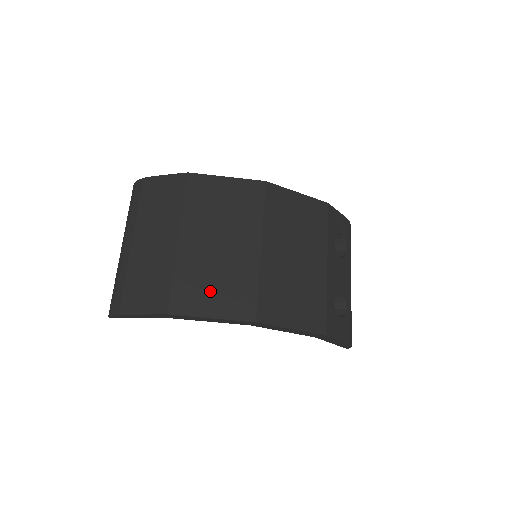
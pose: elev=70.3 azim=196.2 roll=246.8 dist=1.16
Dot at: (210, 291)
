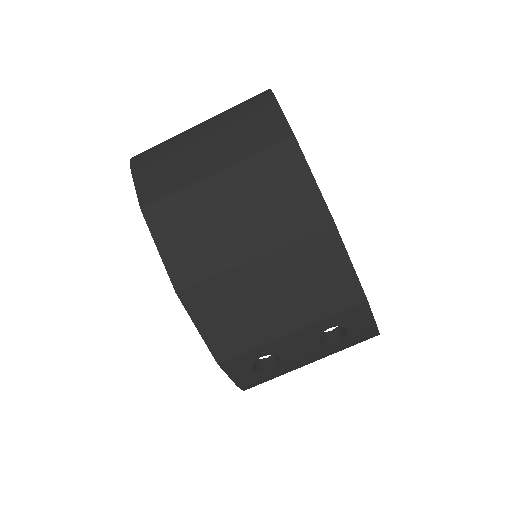
Dot at: (182, 234)
